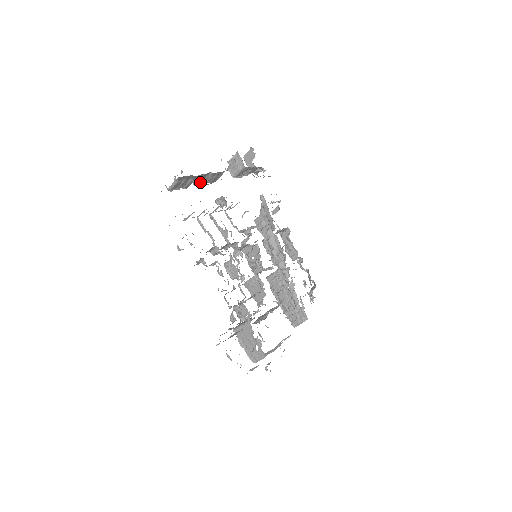
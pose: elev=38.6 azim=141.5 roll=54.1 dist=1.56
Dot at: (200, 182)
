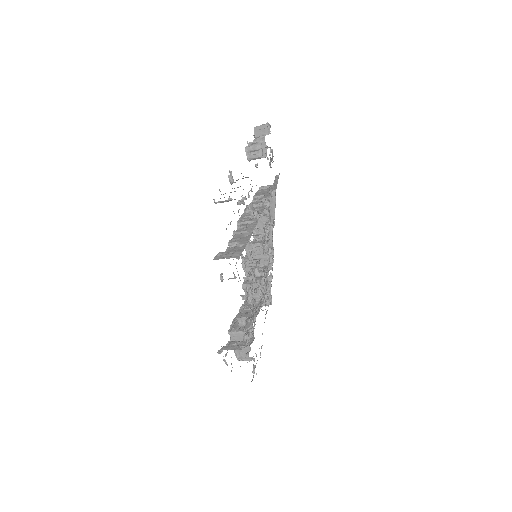
Dot at: (233, 181)
